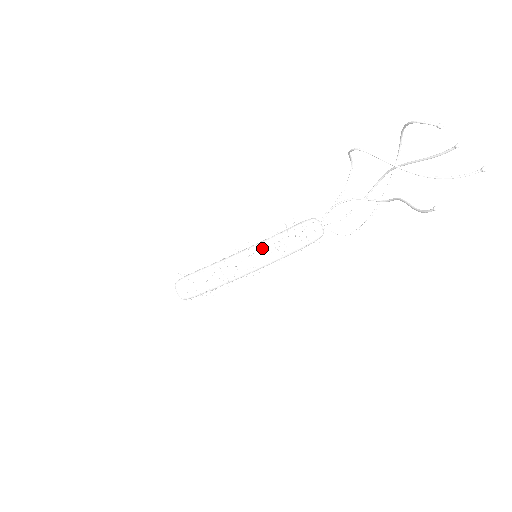
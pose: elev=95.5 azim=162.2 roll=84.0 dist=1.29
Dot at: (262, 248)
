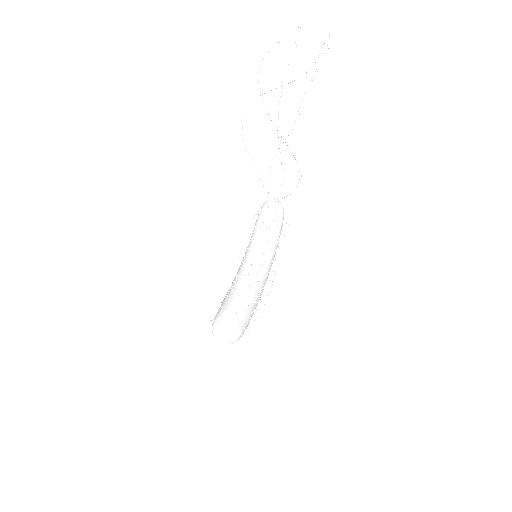
Dot at: (254, 245)
